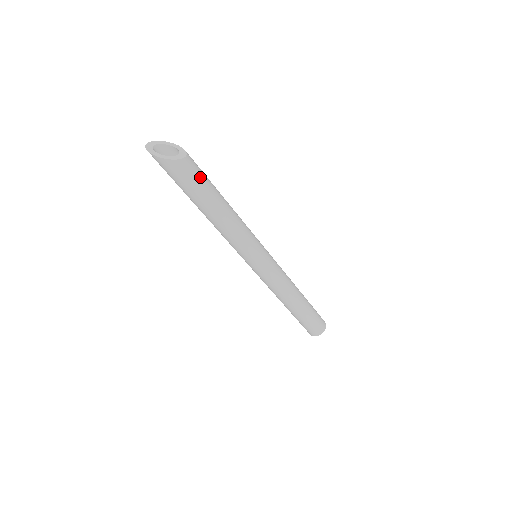
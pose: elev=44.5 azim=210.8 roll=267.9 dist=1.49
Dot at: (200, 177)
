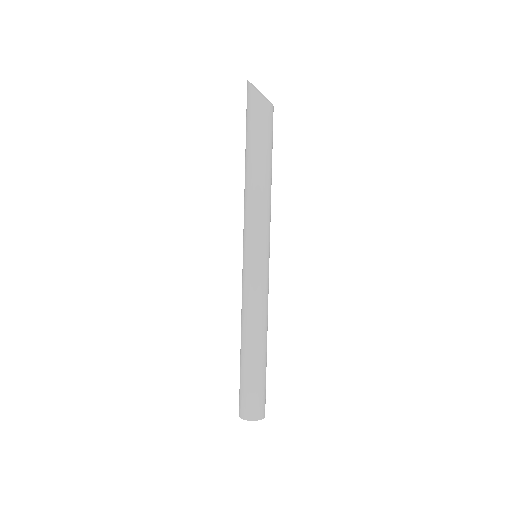
Dot at: (269, 129)
